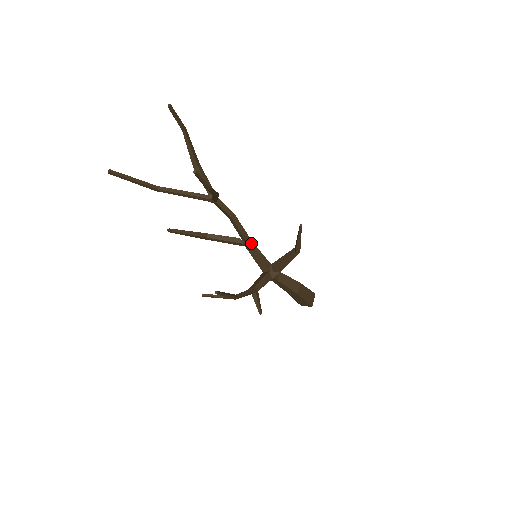
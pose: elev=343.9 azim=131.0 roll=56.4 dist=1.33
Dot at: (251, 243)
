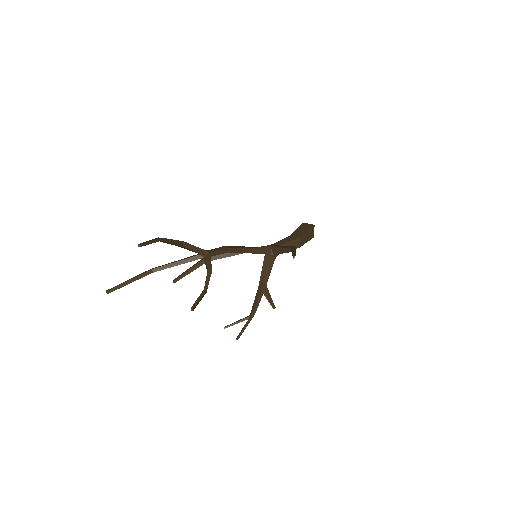
Dot at: (248, 249)
